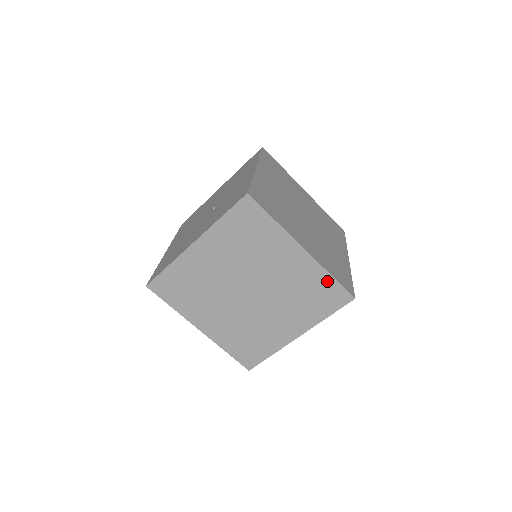
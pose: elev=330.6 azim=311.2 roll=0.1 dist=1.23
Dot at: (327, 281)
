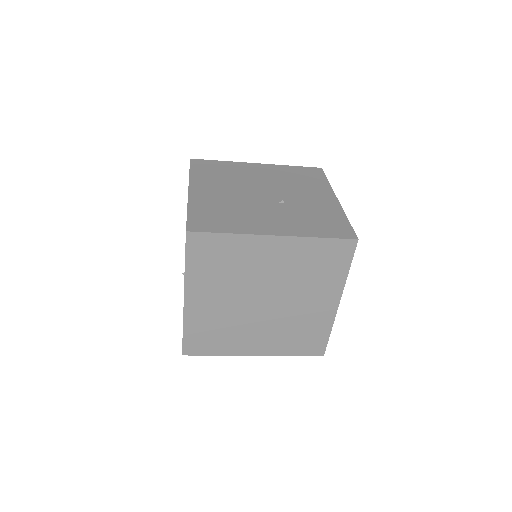
Dot at: occluded
